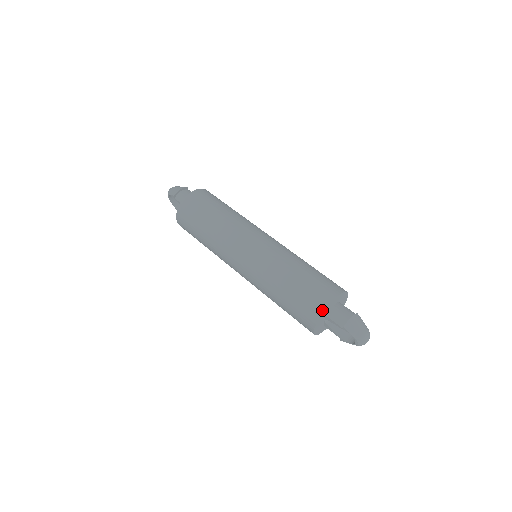
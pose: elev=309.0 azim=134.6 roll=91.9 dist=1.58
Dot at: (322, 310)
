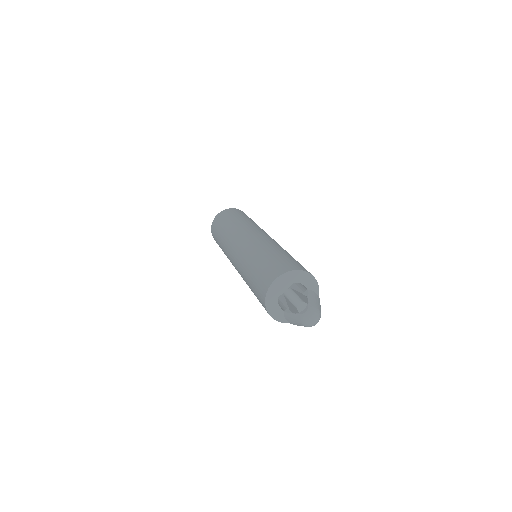
Dot at: (301, 269)
